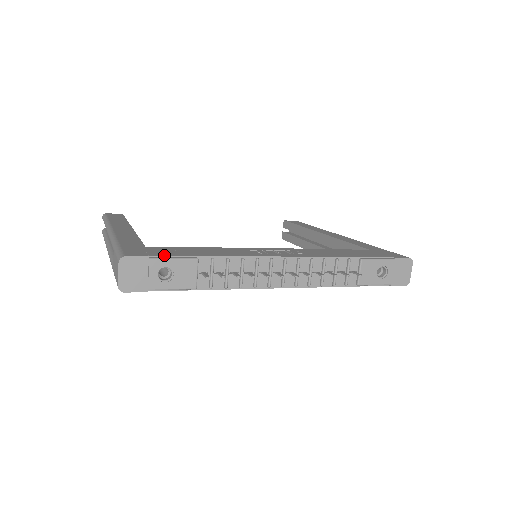
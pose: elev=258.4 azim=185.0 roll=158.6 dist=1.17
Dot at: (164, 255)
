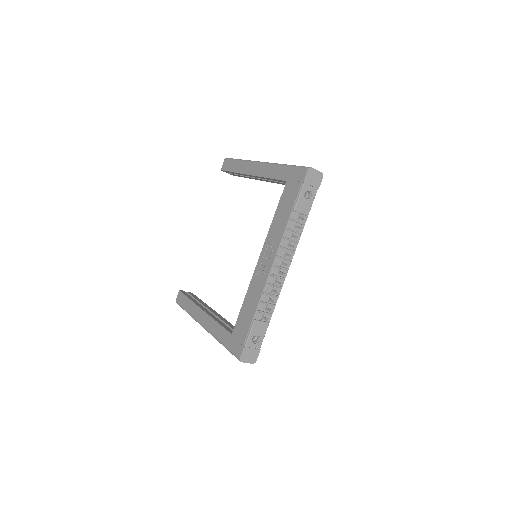
Dot at: (245, 337)
